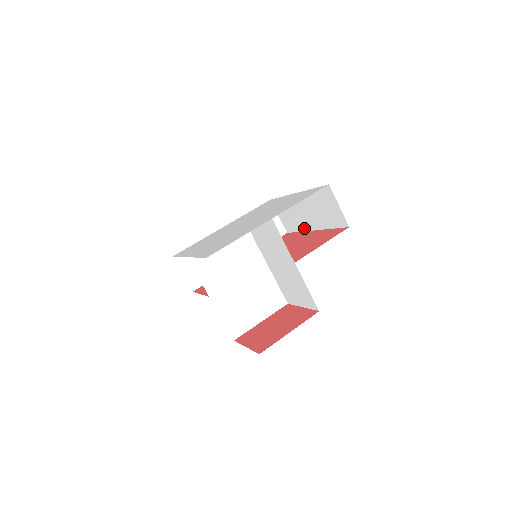
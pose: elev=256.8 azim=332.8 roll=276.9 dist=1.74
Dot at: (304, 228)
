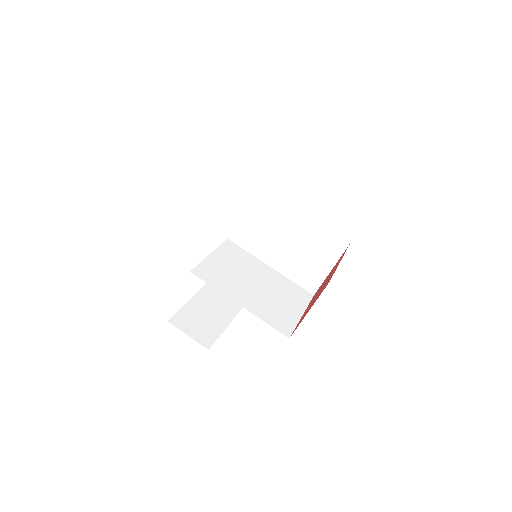
Dot at: occluded
